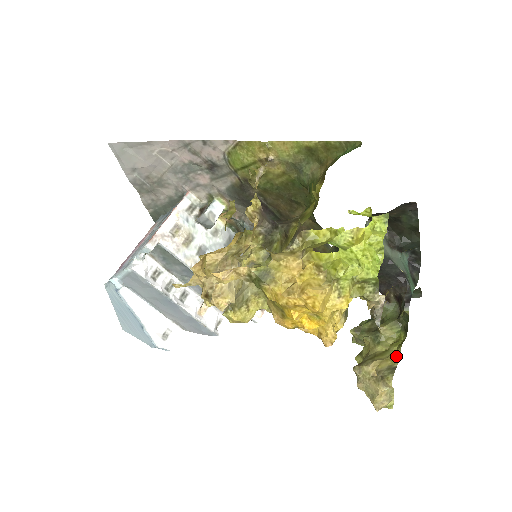
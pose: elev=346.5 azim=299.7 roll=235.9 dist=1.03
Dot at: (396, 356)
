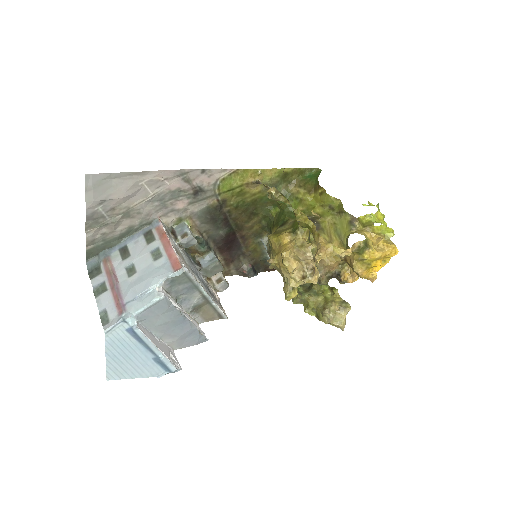
Dot at: (337, 296)
